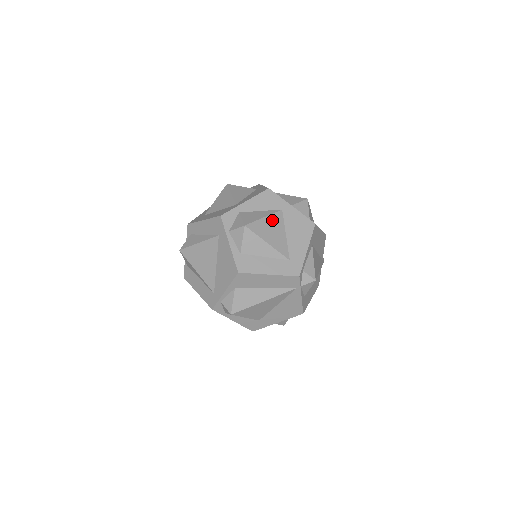
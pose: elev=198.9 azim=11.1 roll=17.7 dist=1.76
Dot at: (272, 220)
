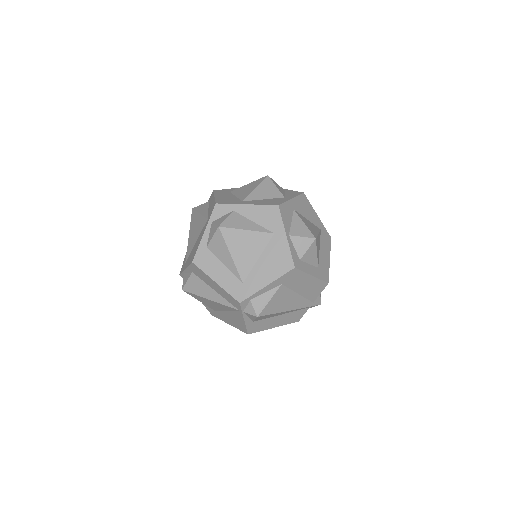
Dot at: (254, 237)
